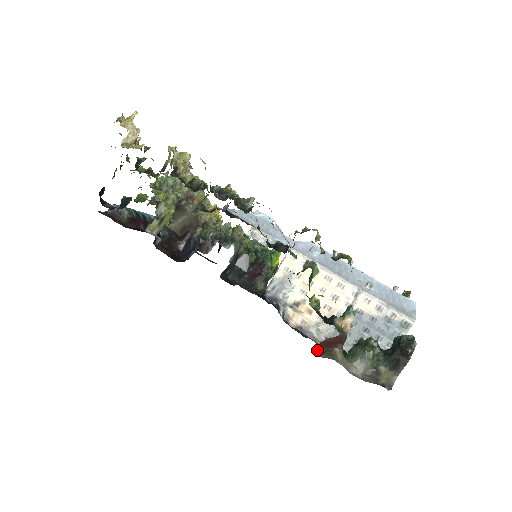
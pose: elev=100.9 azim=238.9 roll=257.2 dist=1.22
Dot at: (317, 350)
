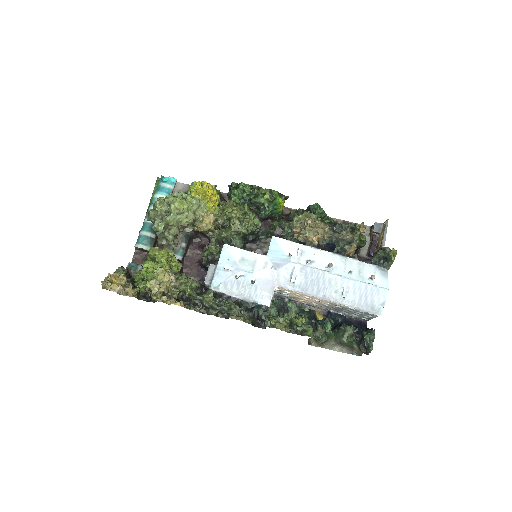
Dot at: (311, 338)
